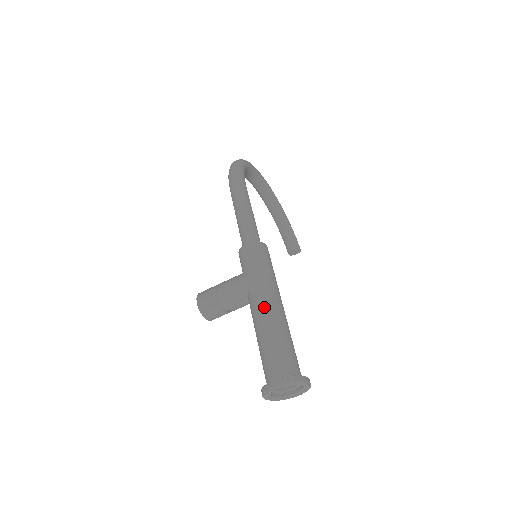
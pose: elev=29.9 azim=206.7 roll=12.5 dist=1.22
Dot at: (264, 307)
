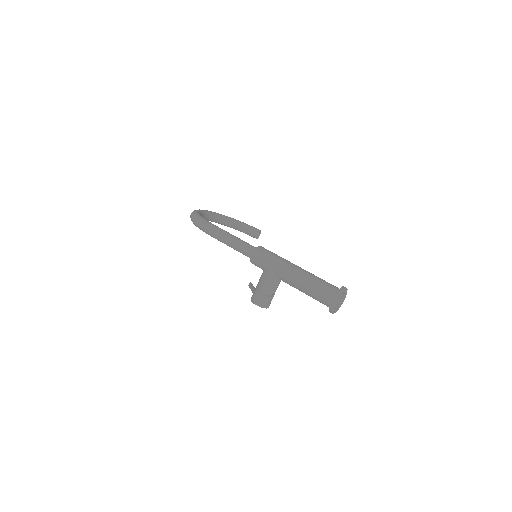
Dot at: (293, 275)
